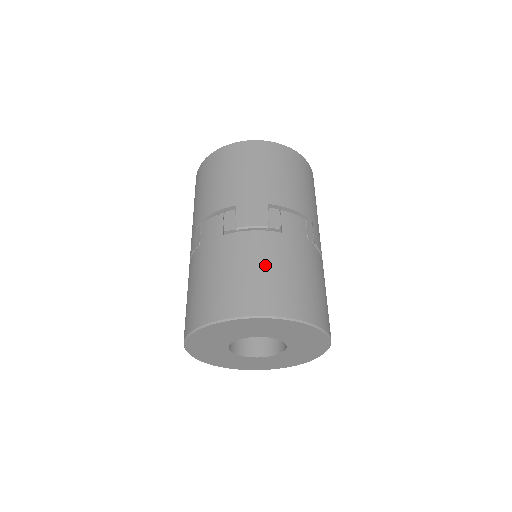
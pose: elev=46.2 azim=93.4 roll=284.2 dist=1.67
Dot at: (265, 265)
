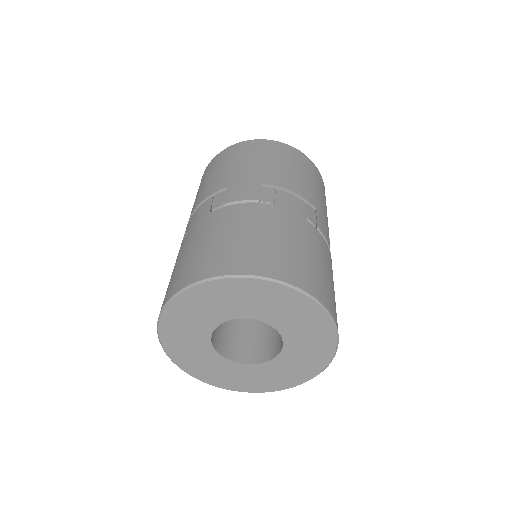
Dot at: (250, 231)
